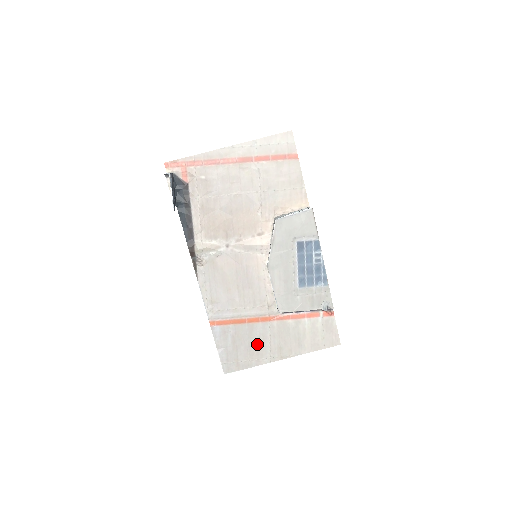
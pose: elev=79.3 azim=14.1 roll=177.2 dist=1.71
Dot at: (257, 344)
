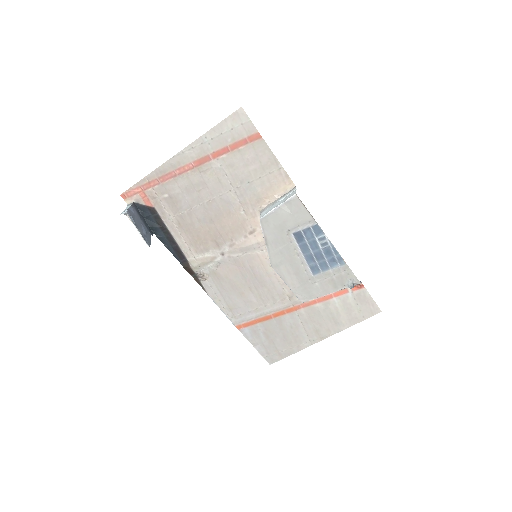
Dot at: (291, 333)
